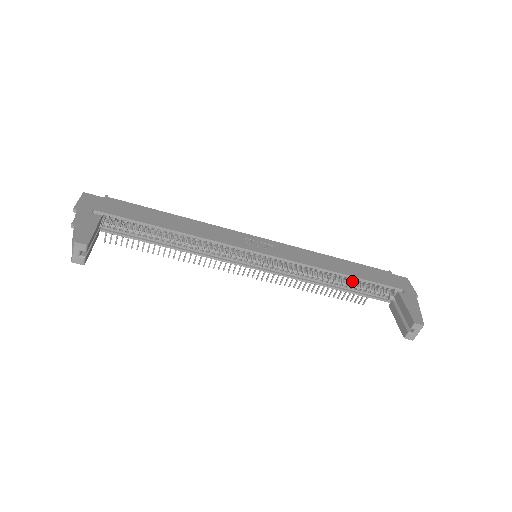
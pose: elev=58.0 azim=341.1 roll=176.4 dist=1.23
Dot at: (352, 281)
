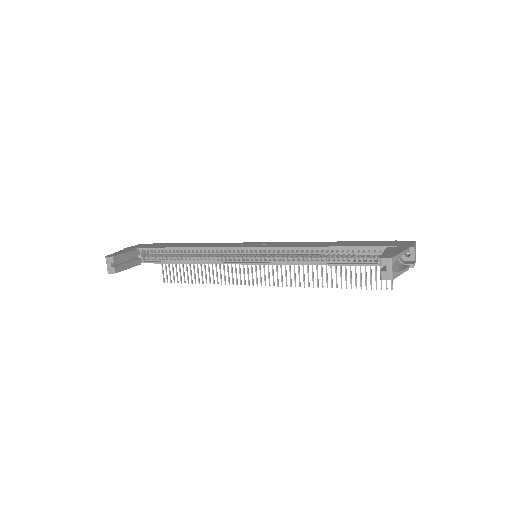
Dot at: (347, 256)
